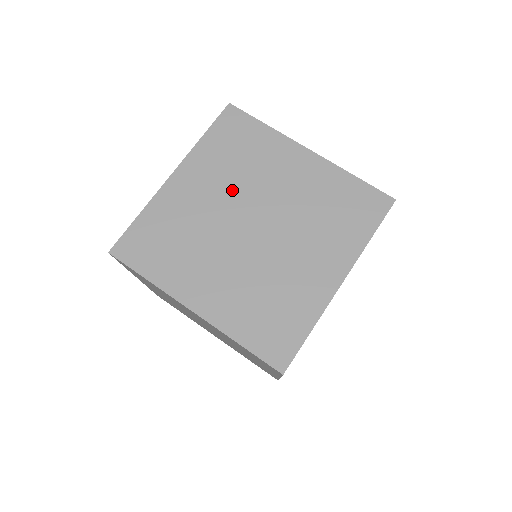
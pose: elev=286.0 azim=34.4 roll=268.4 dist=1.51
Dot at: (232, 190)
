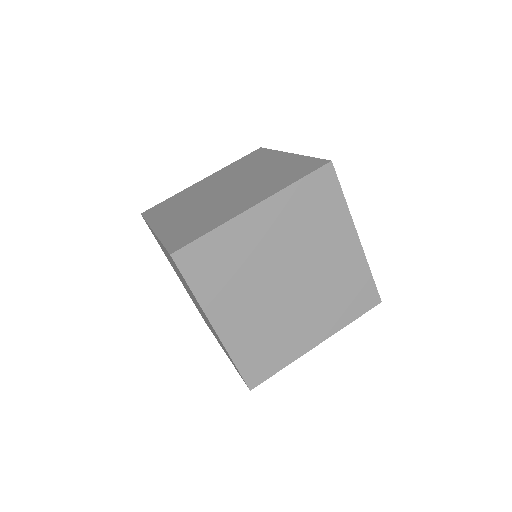
Dot at: (253, 286)
